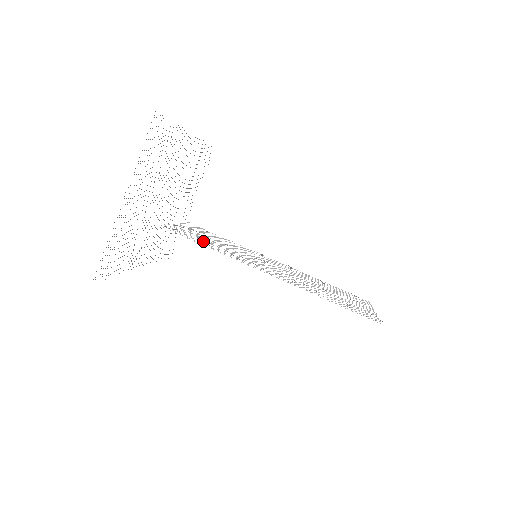
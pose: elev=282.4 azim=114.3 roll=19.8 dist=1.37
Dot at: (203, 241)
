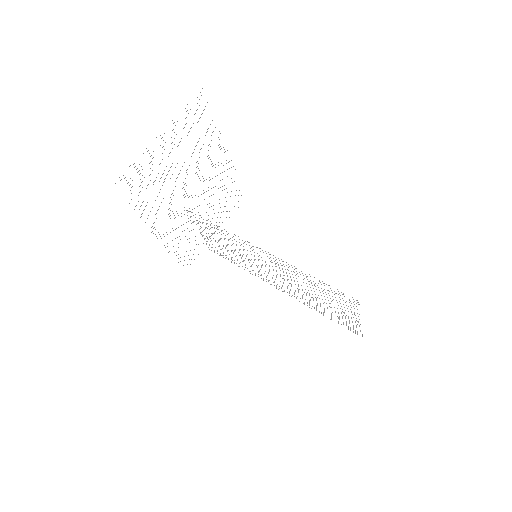
Dot at: occluded
